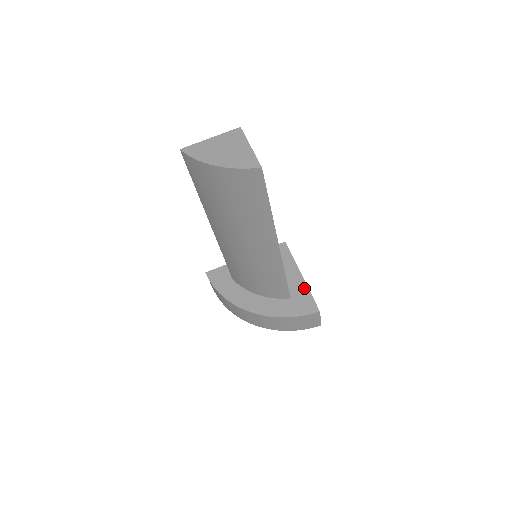
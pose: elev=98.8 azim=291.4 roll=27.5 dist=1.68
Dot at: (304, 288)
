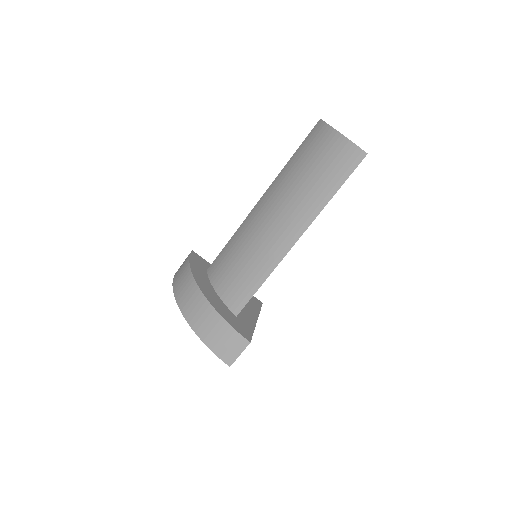
Dot at: (252, 325)
